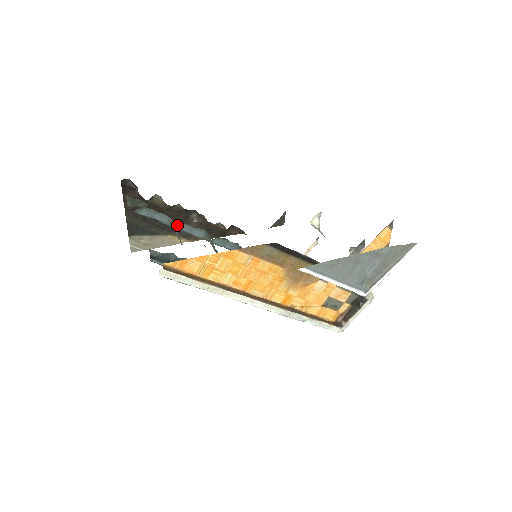
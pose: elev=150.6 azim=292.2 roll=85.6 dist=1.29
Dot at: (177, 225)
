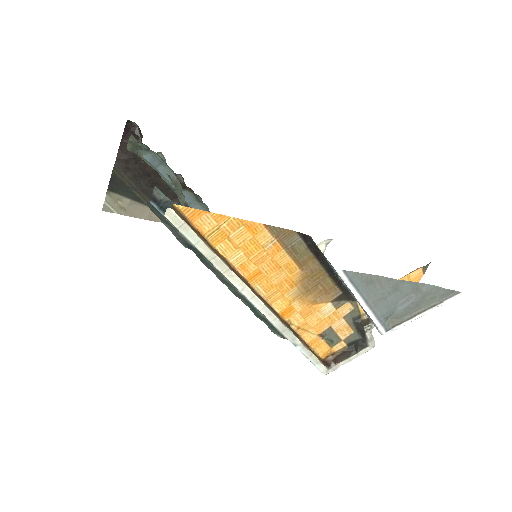
Dot at: occluded
